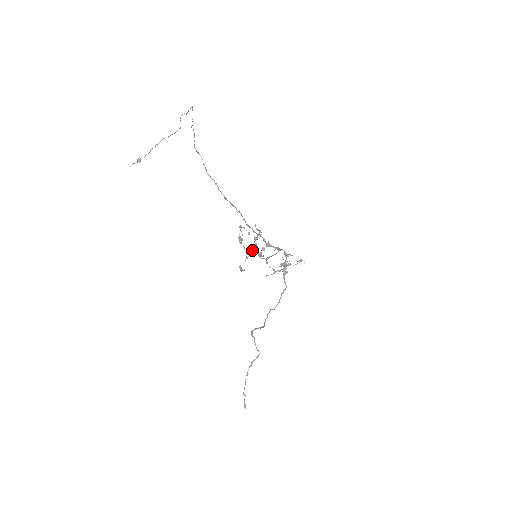
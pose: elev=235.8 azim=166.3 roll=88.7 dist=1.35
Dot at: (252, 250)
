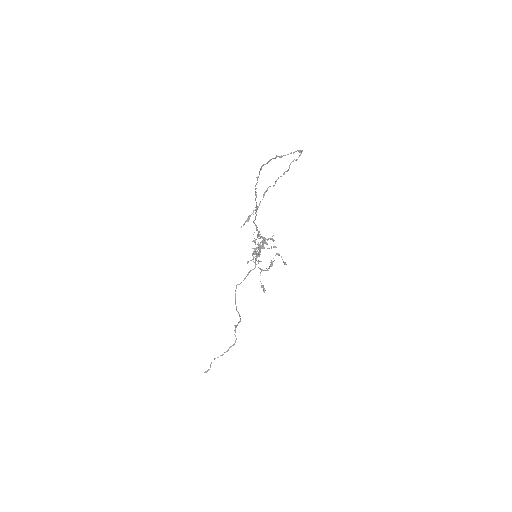
Dot at: (254, 250)
